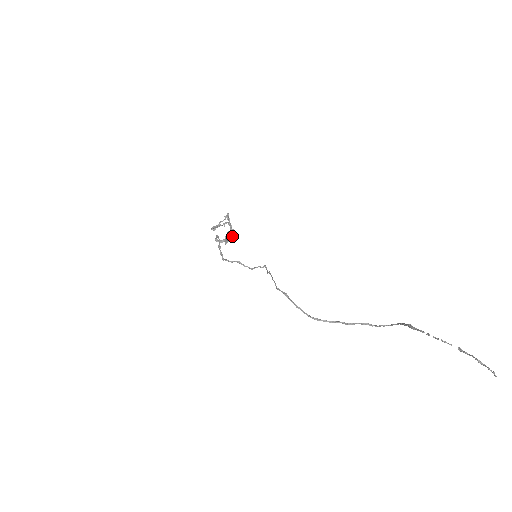
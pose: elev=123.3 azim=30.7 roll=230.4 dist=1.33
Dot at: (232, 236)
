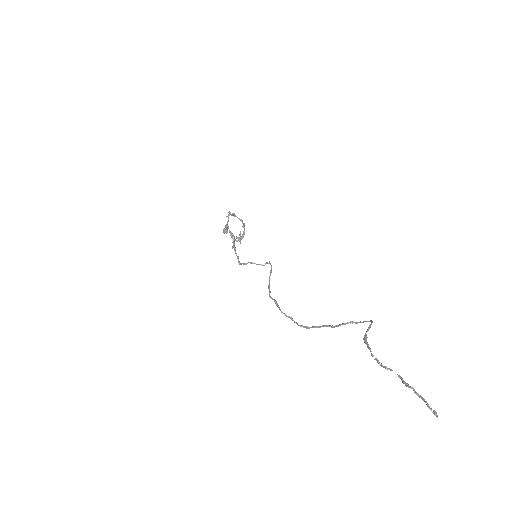
Dot at: (233, 240)
